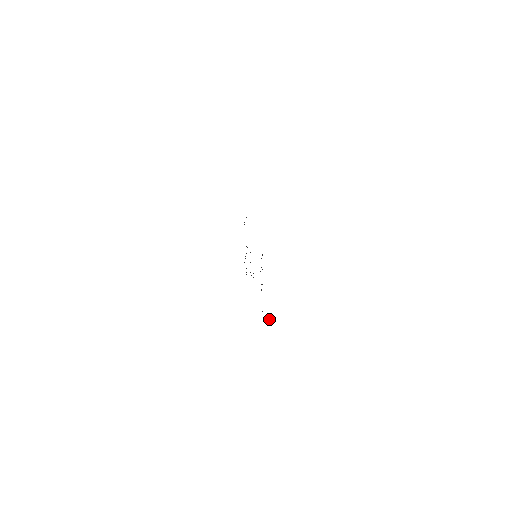
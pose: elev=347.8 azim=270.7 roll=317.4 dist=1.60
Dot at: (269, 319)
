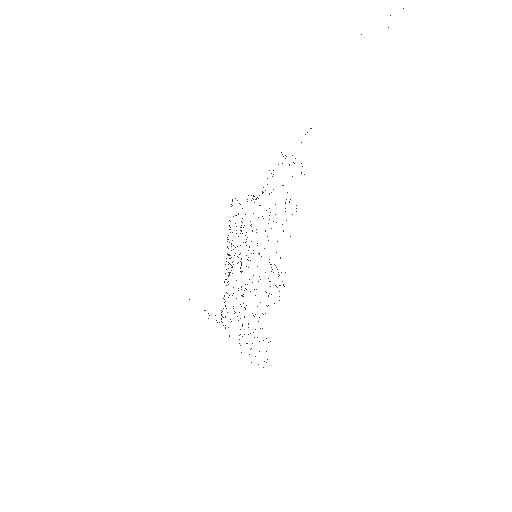
Dot at: occluded
